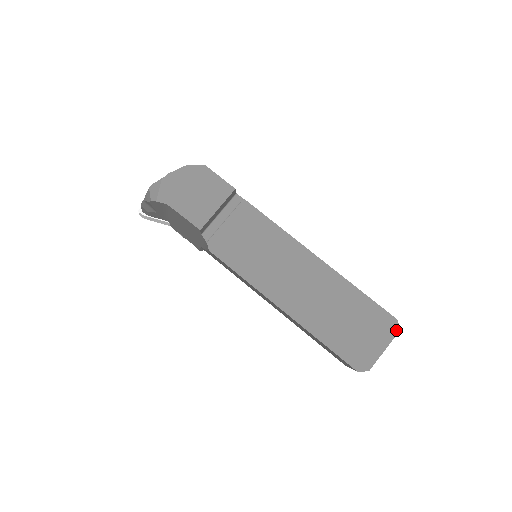
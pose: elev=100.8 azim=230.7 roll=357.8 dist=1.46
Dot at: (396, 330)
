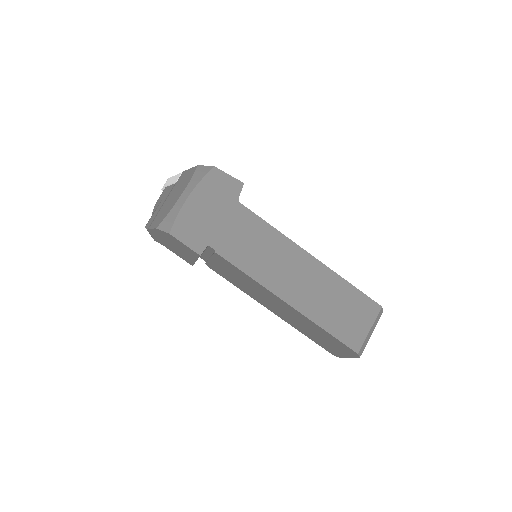
Dot at: (357, 356)
